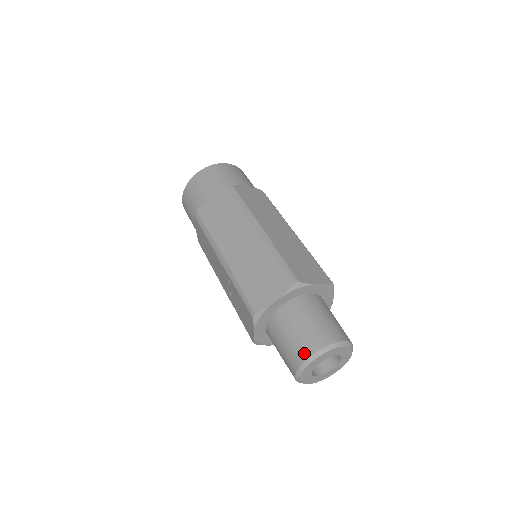
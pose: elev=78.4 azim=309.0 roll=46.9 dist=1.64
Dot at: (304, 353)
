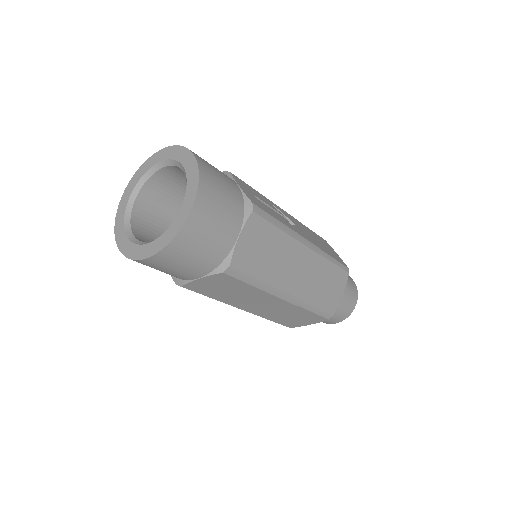
Dot at: (329, 323)
